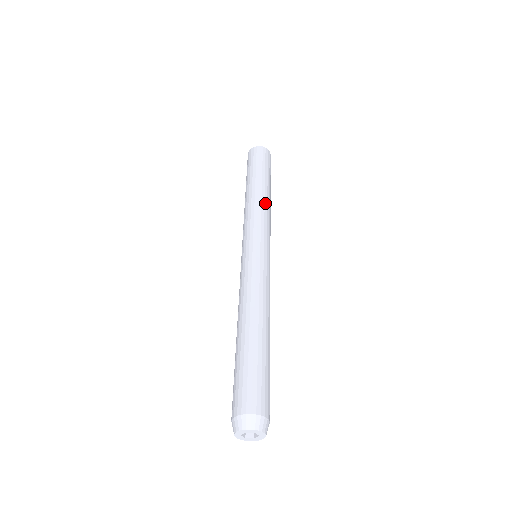
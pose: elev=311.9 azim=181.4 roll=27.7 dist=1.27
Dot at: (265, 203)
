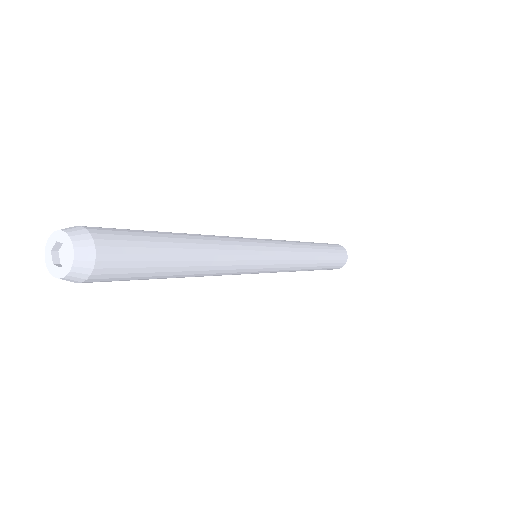
Dot at: occluded
